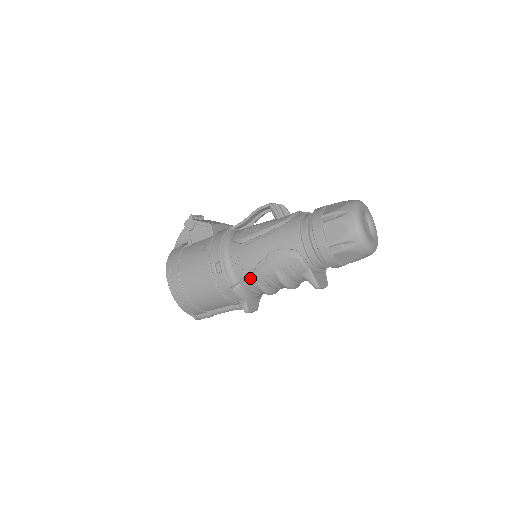
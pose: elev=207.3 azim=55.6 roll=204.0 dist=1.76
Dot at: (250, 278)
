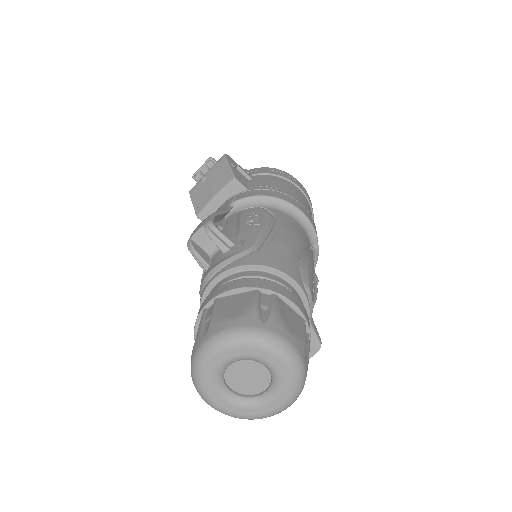
Dot at: occluded
